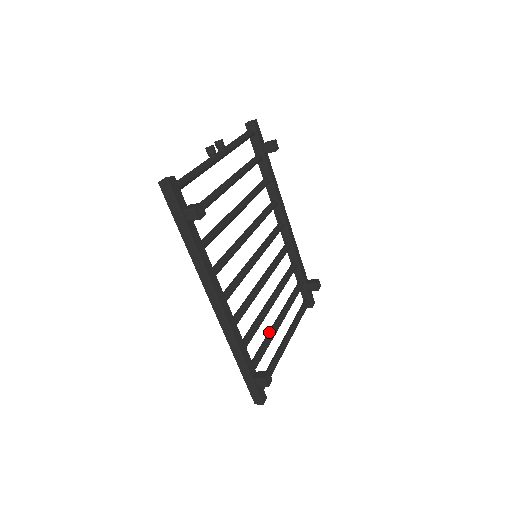
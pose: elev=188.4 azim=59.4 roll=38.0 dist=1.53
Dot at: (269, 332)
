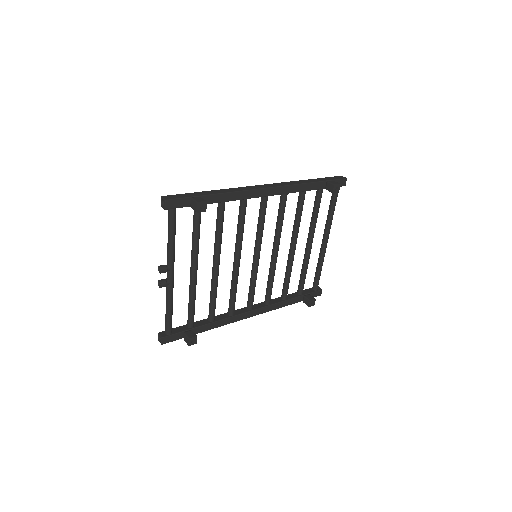
Dot at: (303, 261)
